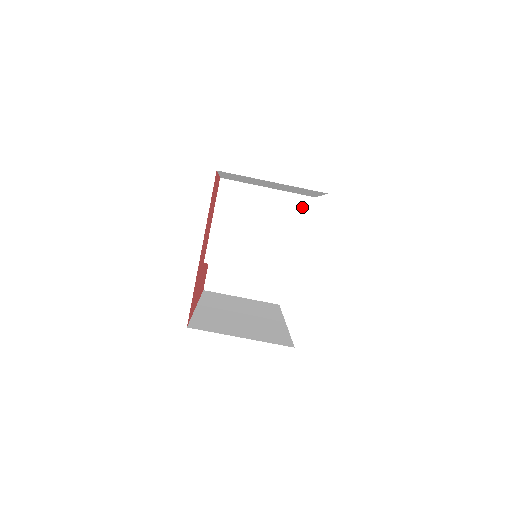
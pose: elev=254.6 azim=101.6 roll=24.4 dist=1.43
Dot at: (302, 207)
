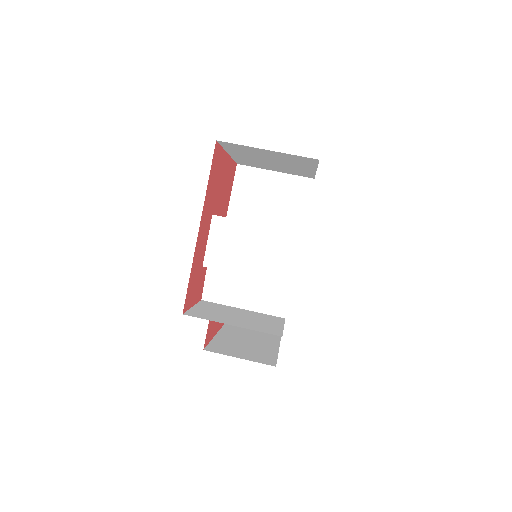
Dot at: occluded
